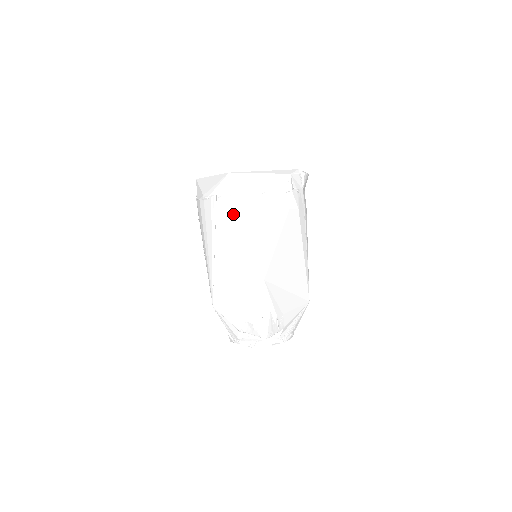
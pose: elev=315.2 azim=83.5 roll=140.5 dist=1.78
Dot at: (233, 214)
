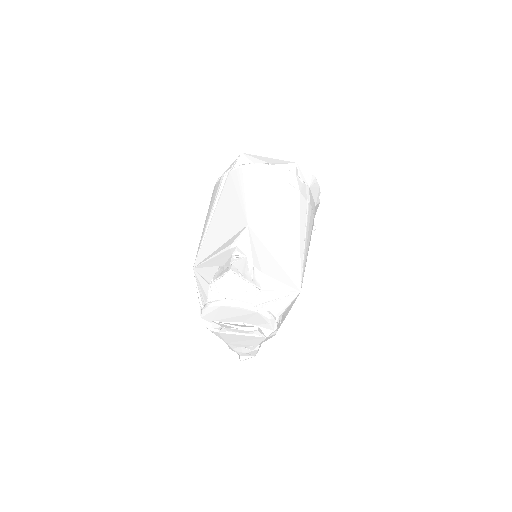
Dot at: (236, 180)
